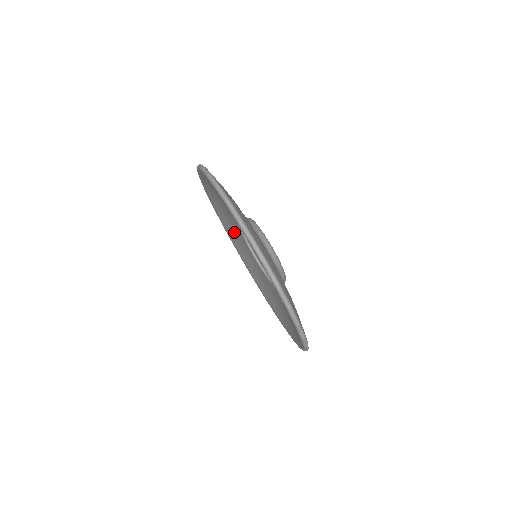
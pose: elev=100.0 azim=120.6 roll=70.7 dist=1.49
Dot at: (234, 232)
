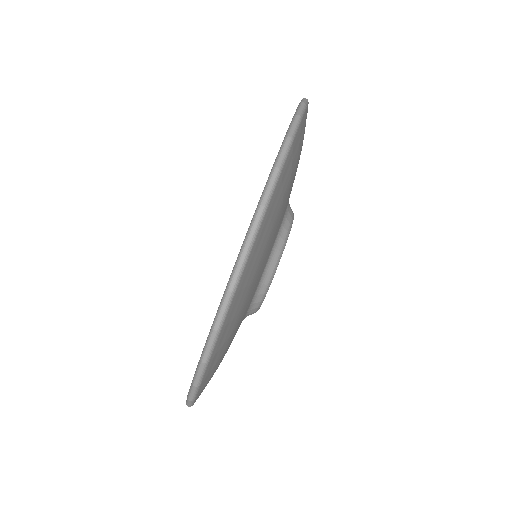
Dot at: occluded
